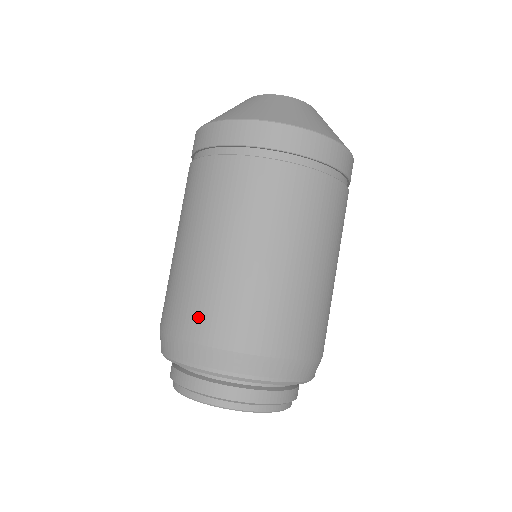
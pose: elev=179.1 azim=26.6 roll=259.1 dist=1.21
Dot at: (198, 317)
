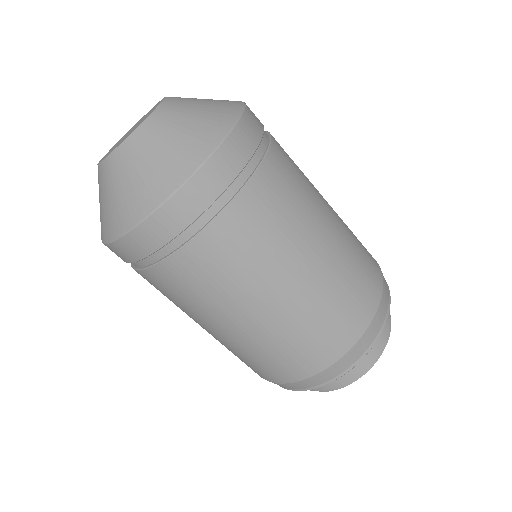
Dot at: occluded
